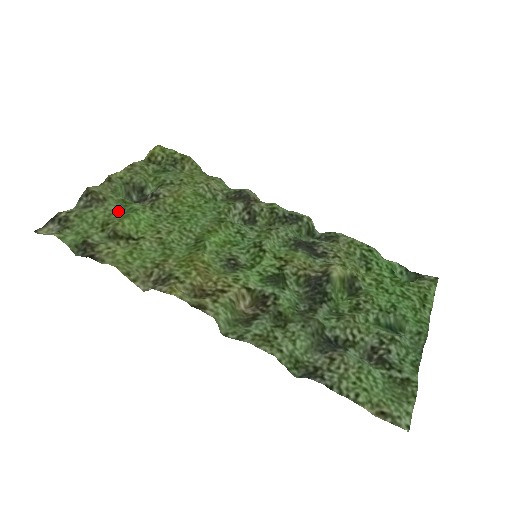
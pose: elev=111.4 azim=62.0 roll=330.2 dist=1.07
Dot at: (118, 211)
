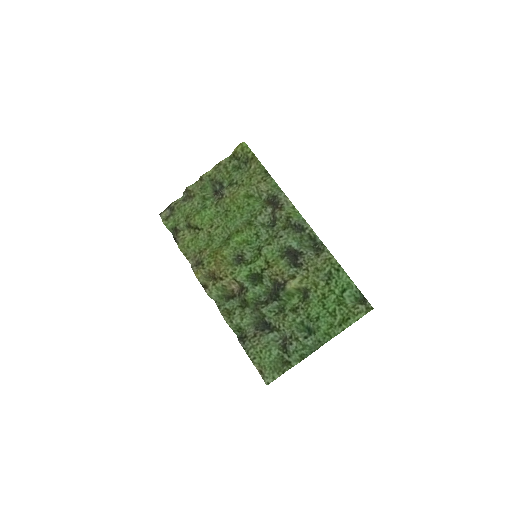
Dot at: (198, 205)
